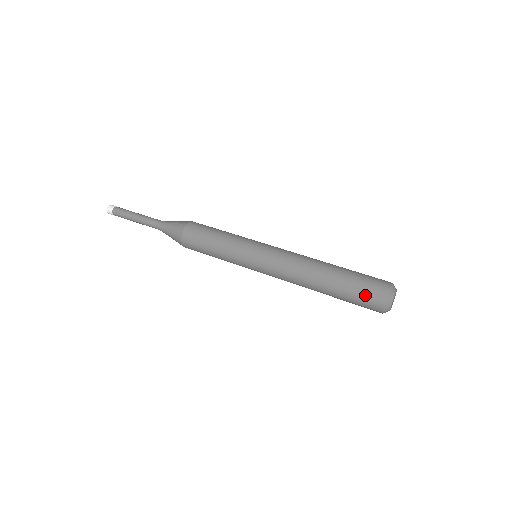
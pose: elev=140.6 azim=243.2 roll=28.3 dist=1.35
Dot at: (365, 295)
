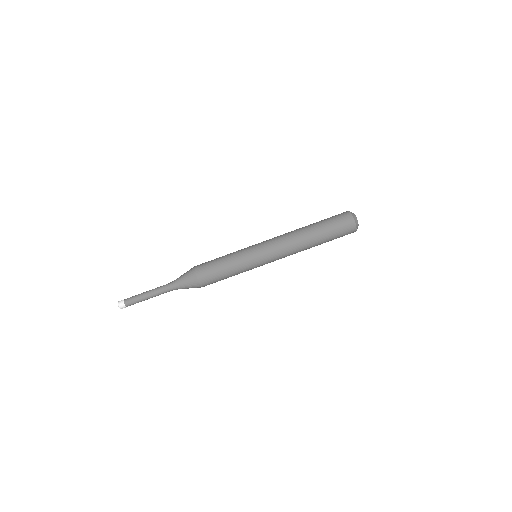
Dot at: (341, 226)
